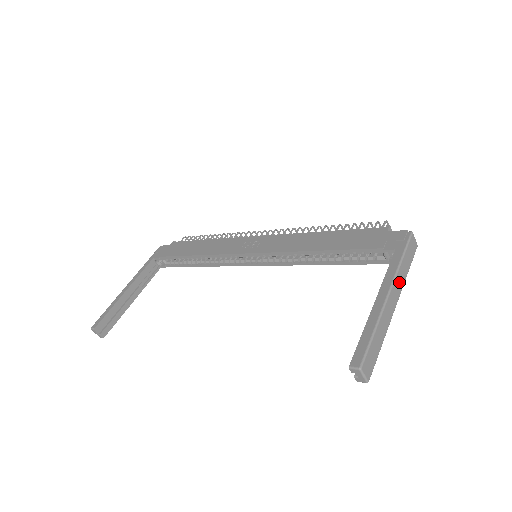
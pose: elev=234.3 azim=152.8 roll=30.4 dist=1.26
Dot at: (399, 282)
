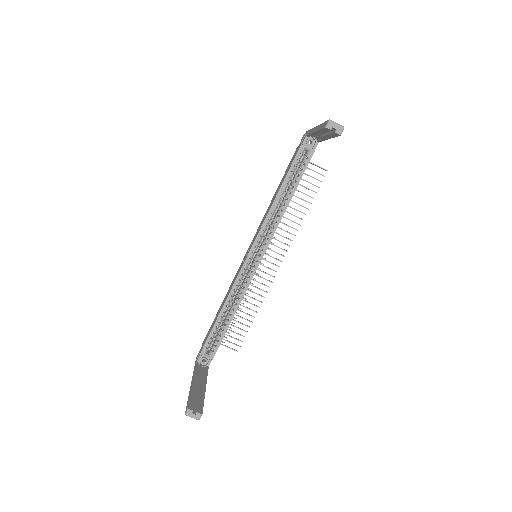
Dot at: occluded
